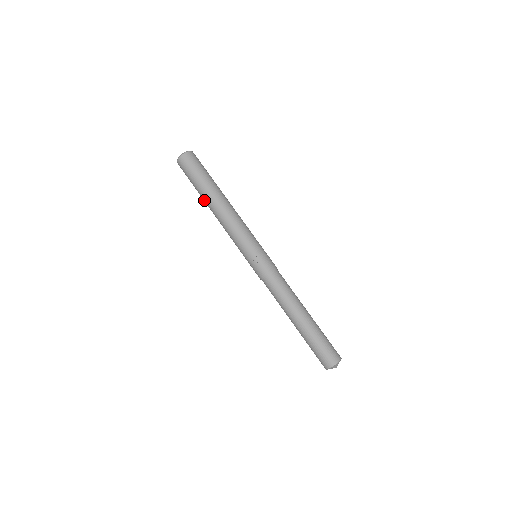
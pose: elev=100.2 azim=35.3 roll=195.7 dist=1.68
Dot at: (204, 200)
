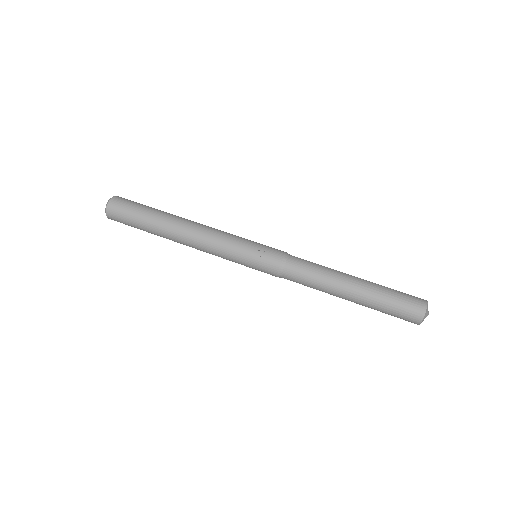
Dot at: (160, 233)
